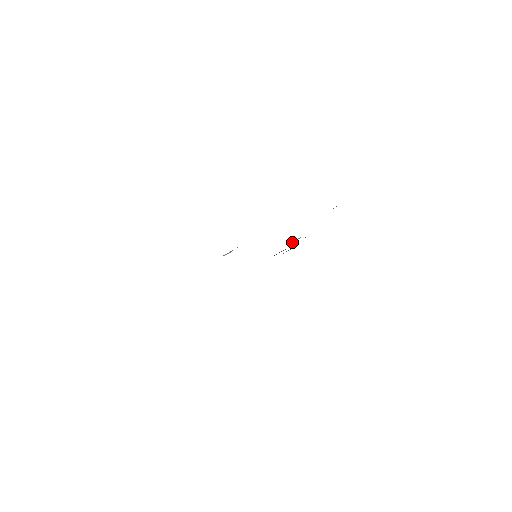
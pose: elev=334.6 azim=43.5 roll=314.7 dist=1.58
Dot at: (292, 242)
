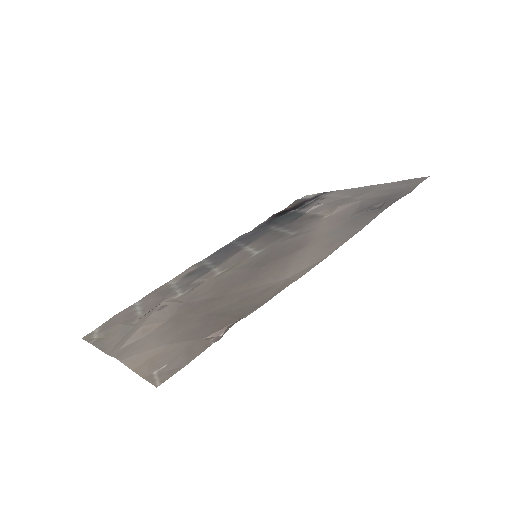
Dot at: (306, 212)
